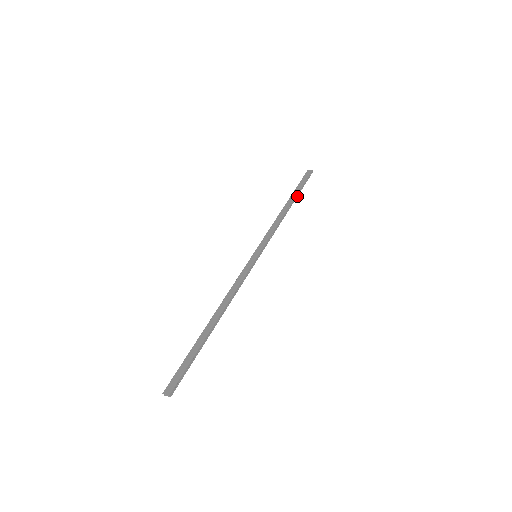
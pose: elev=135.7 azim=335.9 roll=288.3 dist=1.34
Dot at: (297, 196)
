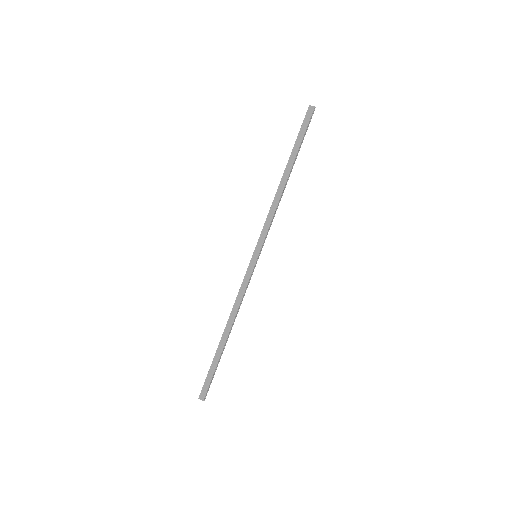
Dot at: (296, 158)
